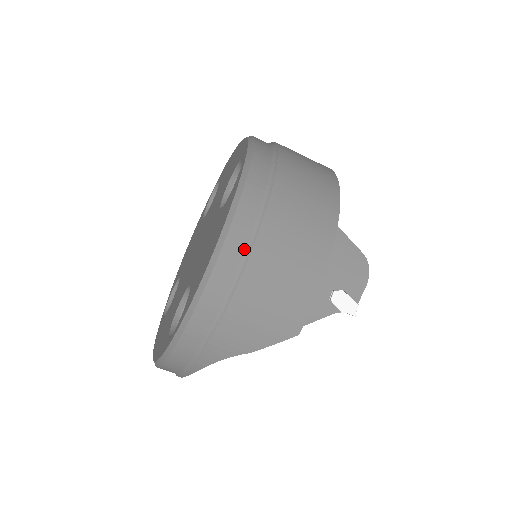
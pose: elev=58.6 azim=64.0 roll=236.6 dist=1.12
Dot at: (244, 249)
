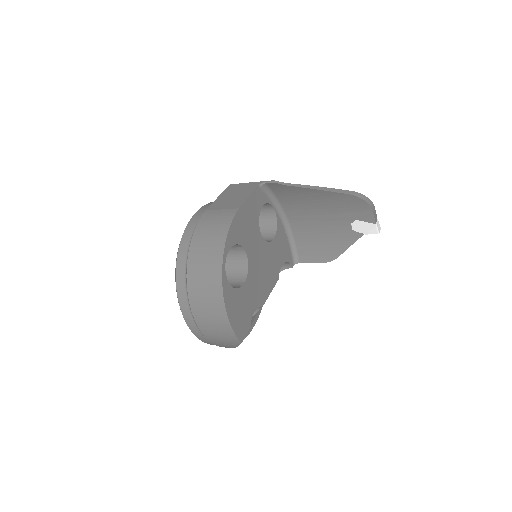
Dot at: (192, 319)
